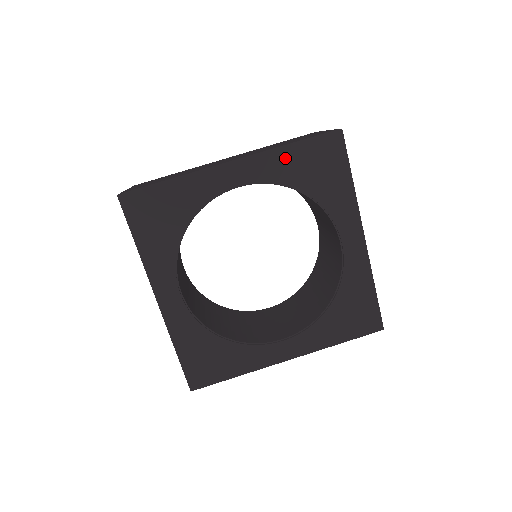
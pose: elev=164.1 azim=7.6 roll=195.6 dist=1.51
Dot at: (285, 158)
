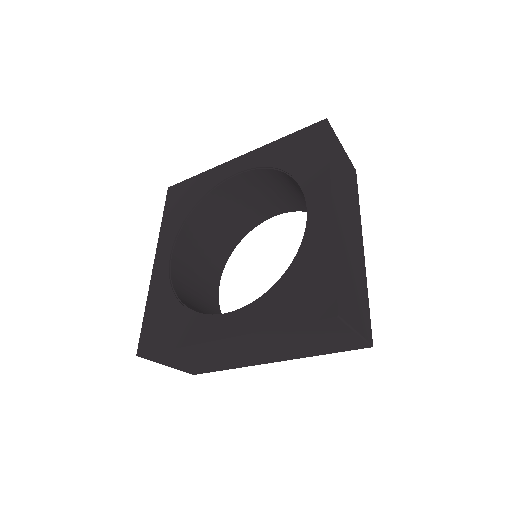
Dot at: (277, 148)
